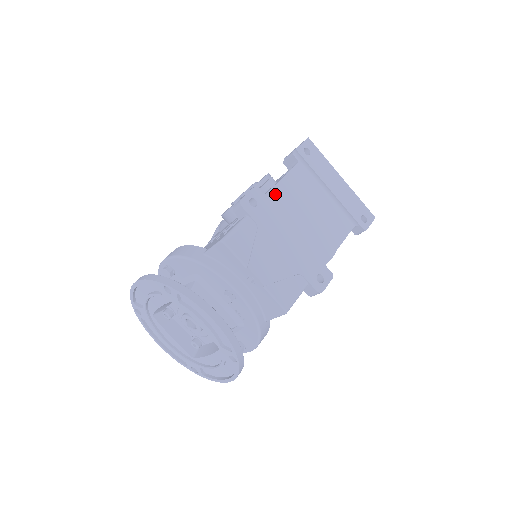
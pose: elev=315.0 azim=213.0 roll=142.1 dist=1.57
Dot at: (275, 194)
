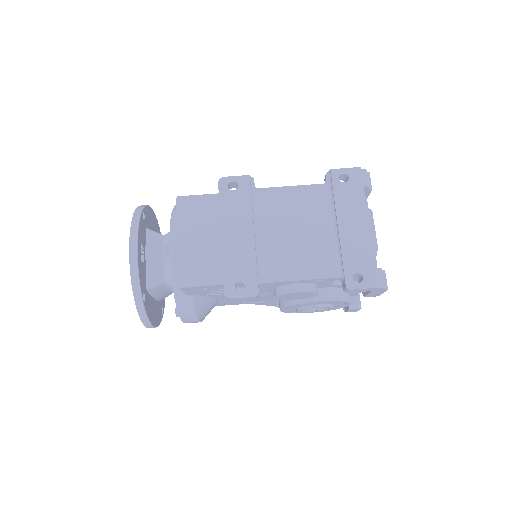
Dot at: (268, 194)
